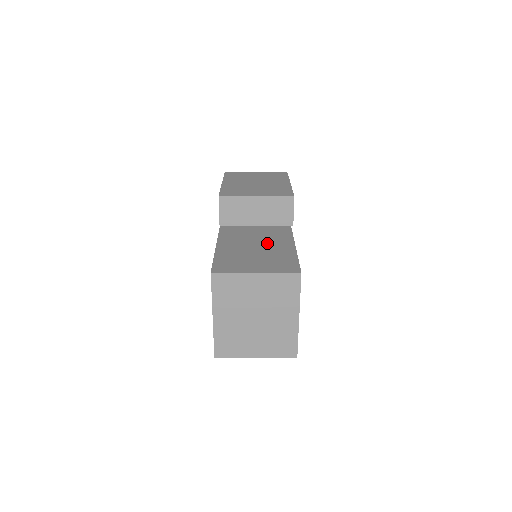
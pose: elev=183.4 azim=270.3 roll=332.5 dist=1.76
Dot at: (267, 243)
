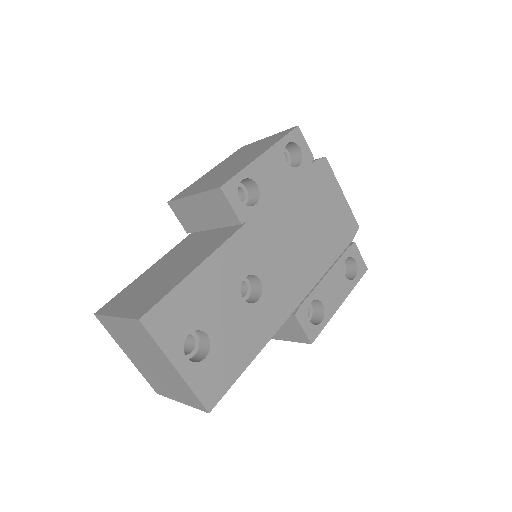
Dot at: (185, 261)
